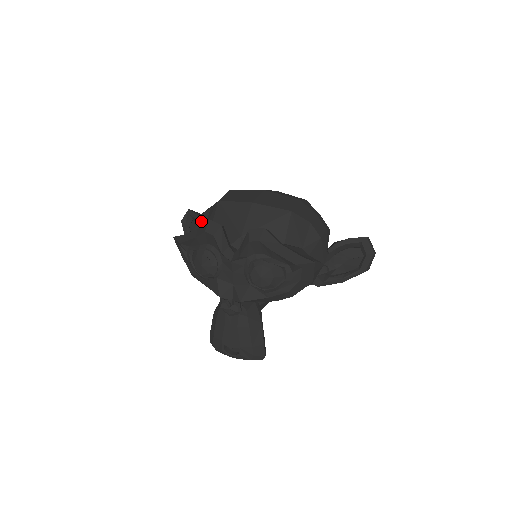
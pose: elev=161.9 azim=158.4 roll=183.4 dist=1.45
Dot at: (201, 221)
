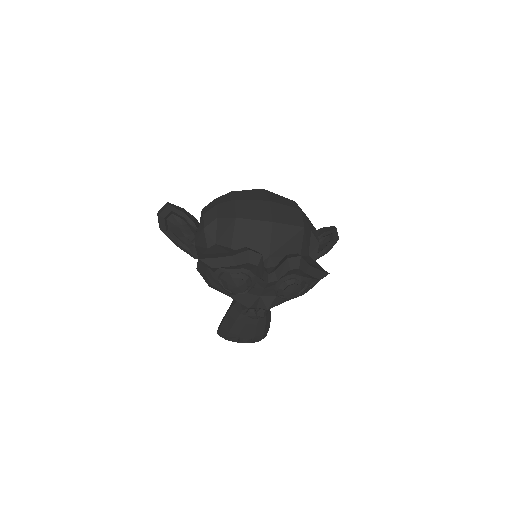
Dot at: (210, 232)
